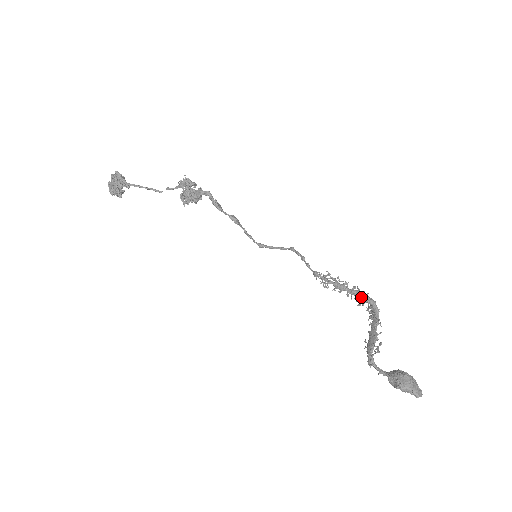
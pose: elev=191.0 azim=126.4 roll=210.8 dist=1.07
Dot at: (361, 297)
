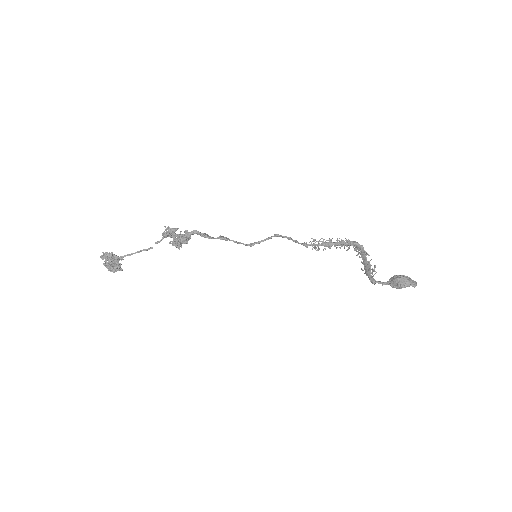
Dot at: (346, 244)
